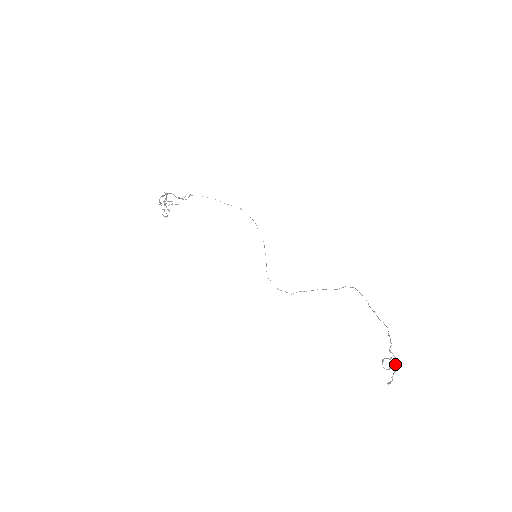
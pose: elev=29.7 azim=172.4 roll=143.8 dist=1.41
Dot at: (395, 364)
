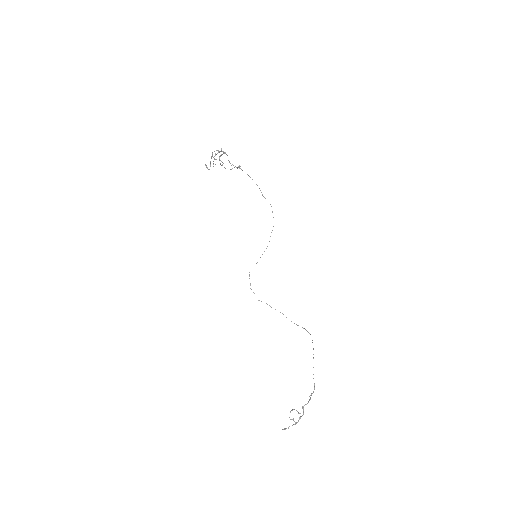
Dot at: (299, 419)
